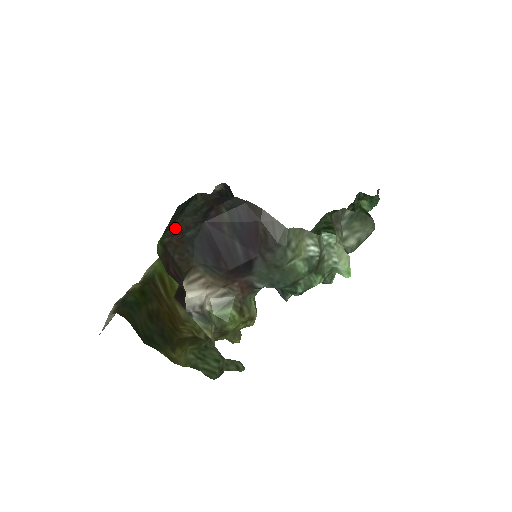
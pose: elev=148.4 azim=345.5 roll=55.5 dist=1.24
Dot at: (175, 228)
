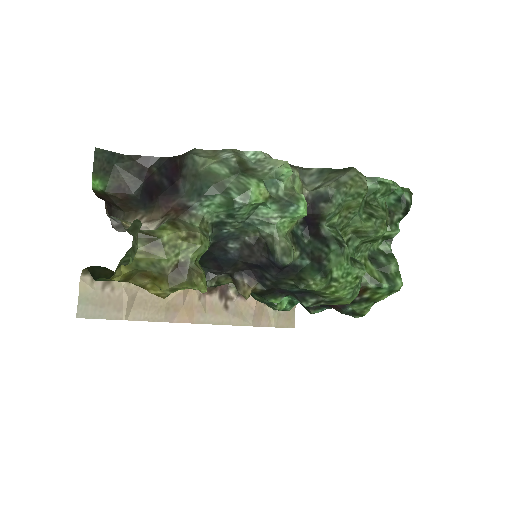
Dot at: (115, 184)
